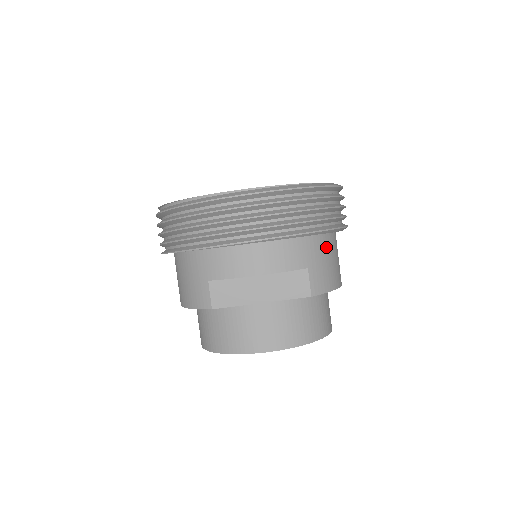
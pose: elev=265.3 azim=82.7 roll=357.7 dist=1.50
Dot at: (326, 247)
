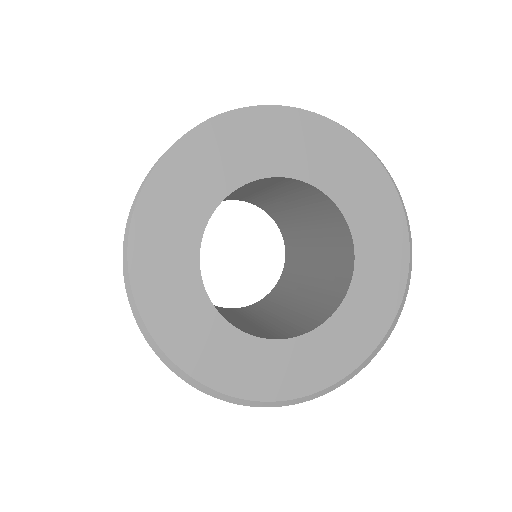
Dot at: occluded
